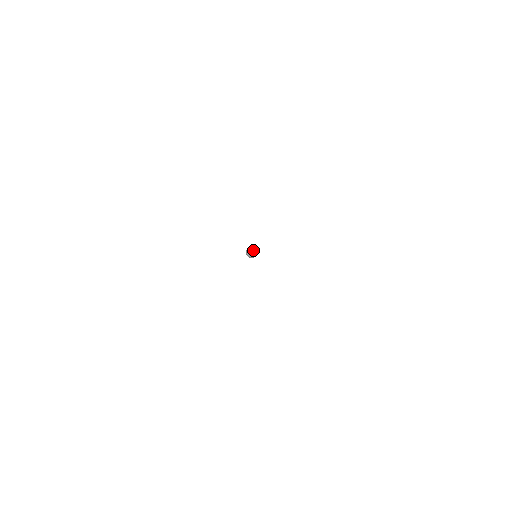
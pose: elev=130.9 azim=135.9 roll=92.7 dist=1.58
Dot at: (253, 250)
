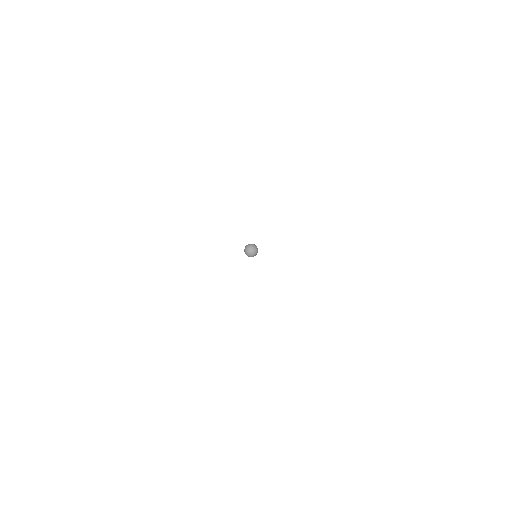
Dot at: (255, 248)
